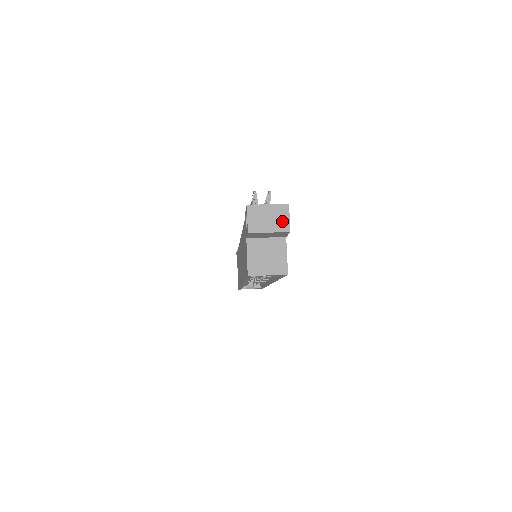
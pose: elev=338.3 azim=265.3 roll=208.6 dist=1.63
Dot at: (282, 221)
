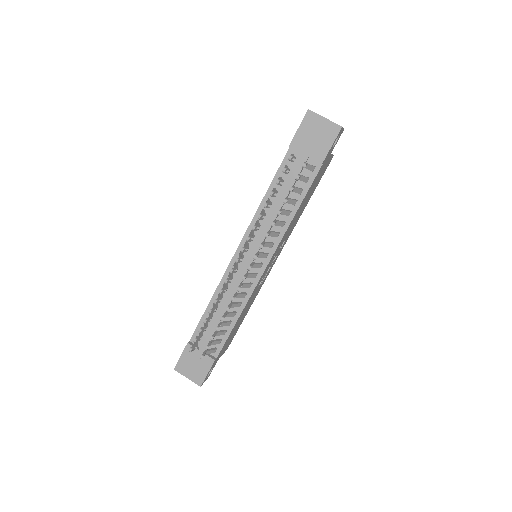
Dot at: occluded
